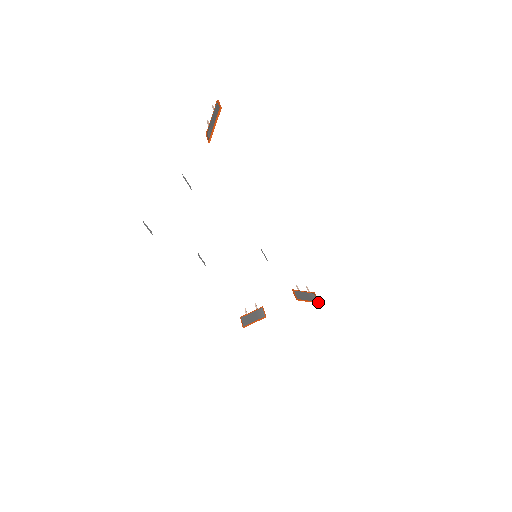
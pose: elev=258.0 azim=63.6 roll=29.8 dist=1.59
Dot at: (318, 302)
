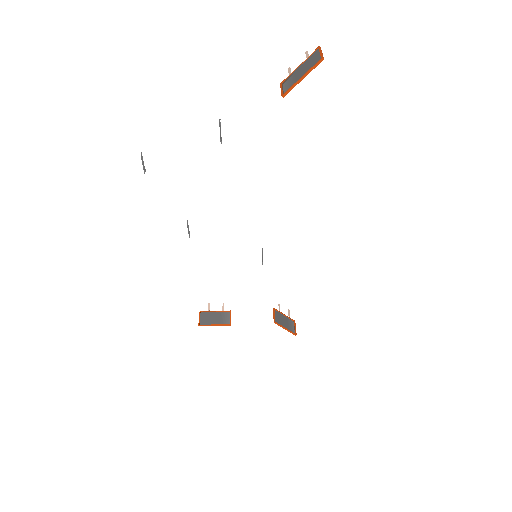
Dot at: (295, 334)
